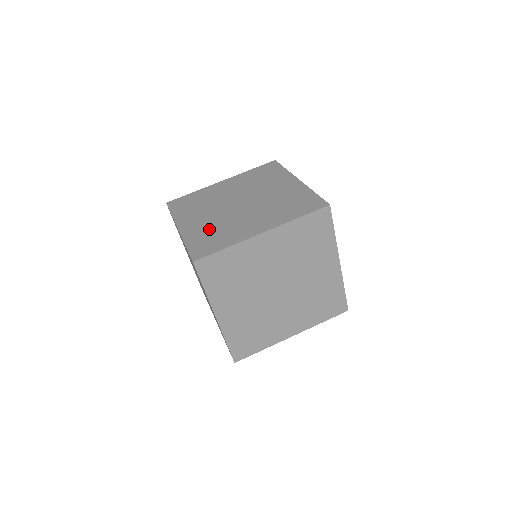
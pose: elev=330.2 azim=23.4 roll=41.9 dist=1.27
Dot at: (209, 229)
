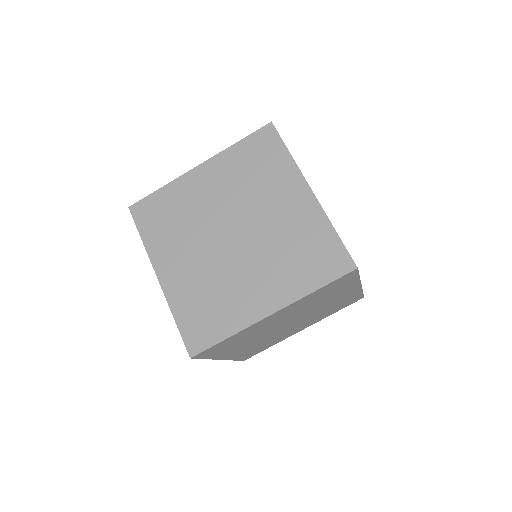
Dot at: (199, 290)
